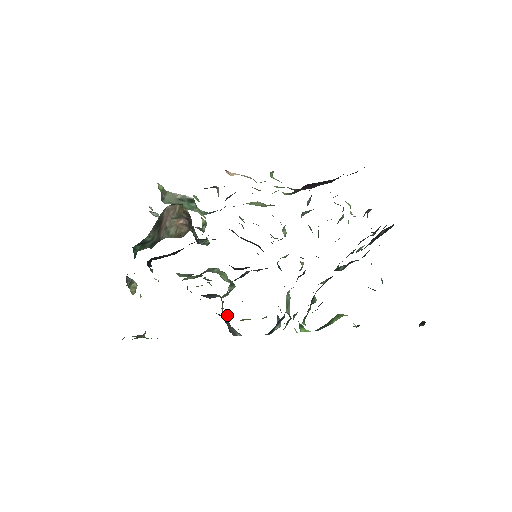
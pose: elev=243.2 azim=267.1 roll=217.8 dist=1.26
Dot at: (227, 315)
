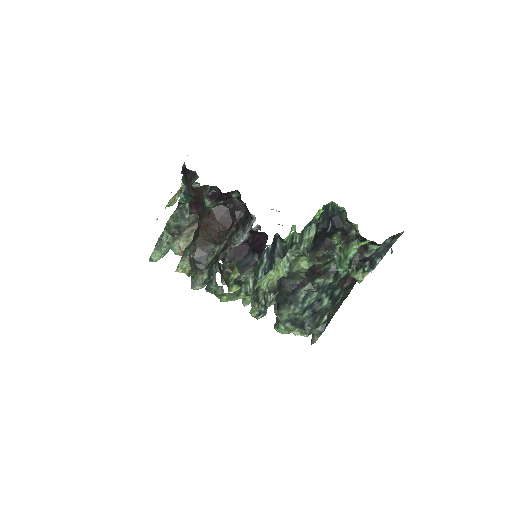
Dot at: occluded
